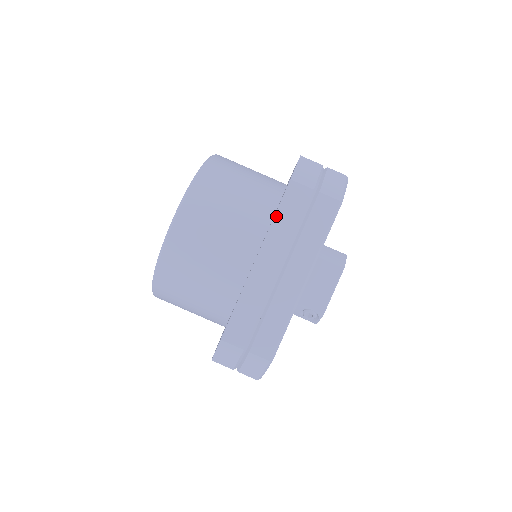
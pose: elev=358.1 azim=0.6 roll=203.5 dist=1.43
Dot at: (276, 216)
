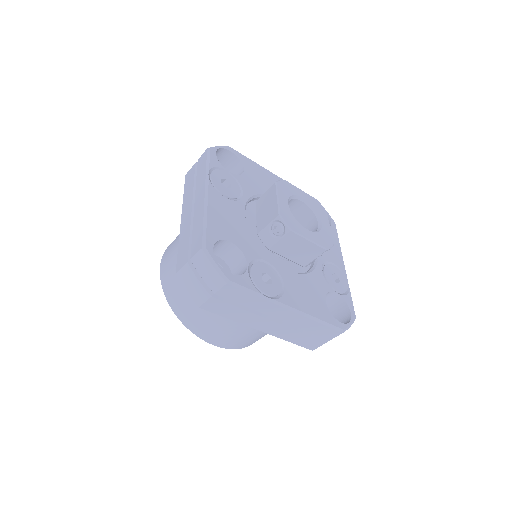
Dot at: (184, 193)
